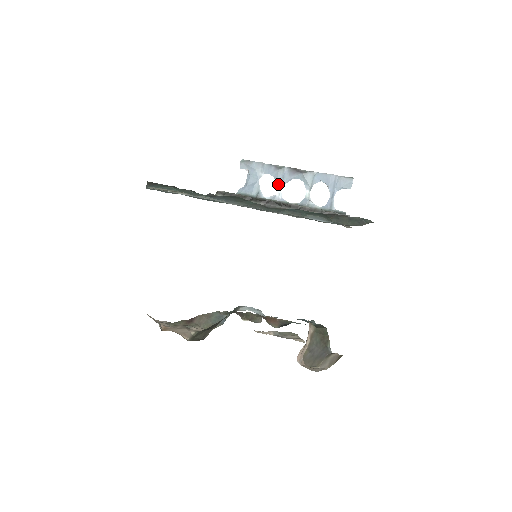
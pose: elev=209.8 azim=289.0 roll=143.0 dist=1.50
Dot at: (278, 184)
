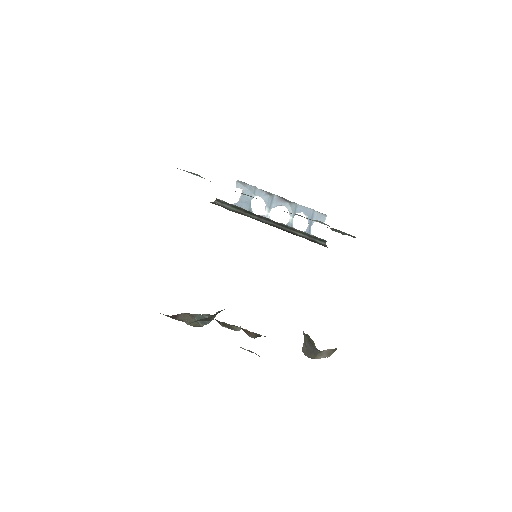
Dot at: (267, 207)
